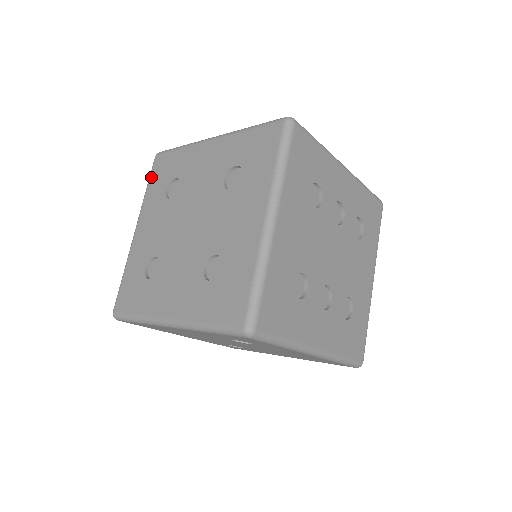
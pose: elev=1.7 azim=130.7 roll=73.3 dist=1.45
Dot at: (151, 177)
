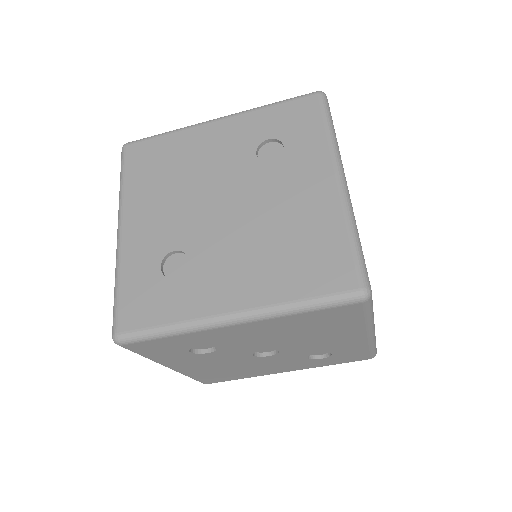
Dot at: occluded
